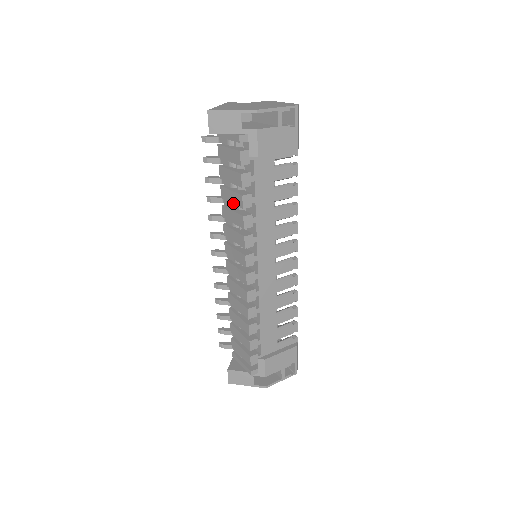
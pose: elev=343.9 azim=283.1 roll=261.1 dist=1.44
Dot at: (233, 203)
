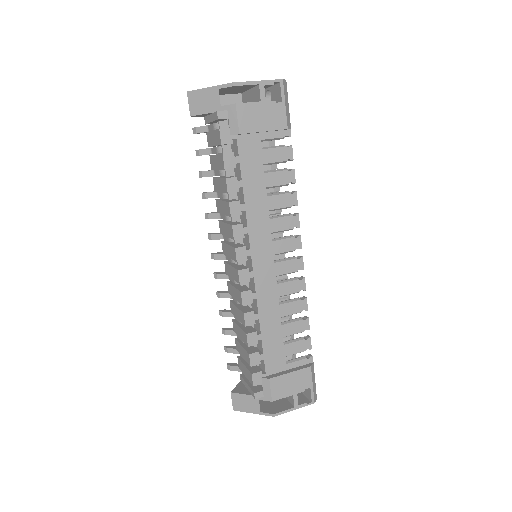
Dot at: (221, 191)
